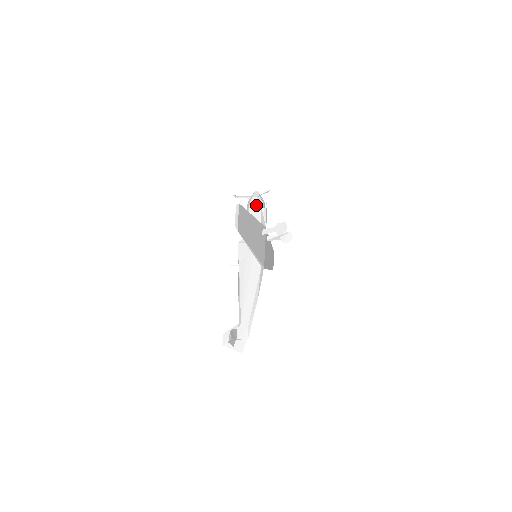
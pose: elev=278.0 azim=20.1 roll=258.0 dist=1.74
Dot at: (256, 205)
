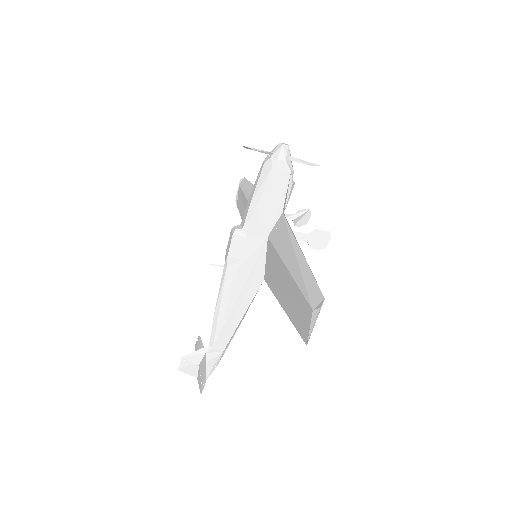
Dot at: (282, 177)
